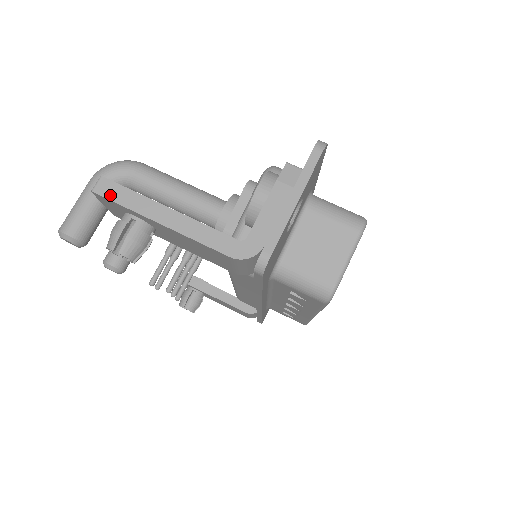
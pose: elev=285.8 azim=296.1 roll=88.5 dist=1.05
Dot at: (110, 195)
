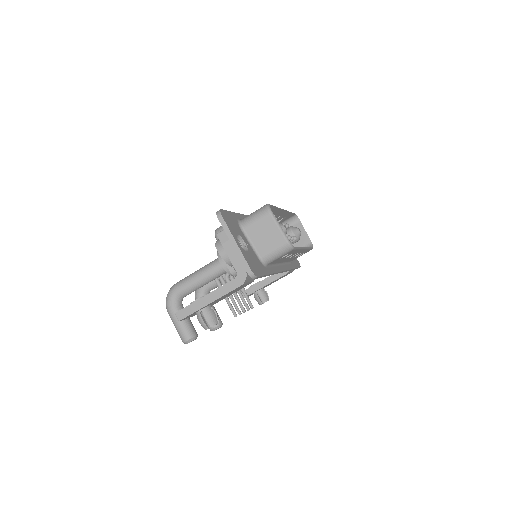
Dot at: (185, 315)
